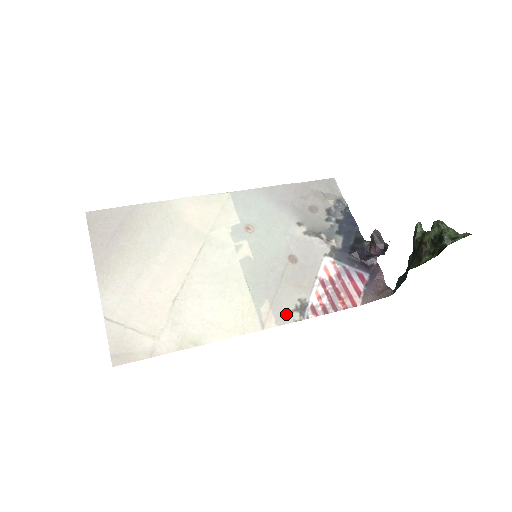
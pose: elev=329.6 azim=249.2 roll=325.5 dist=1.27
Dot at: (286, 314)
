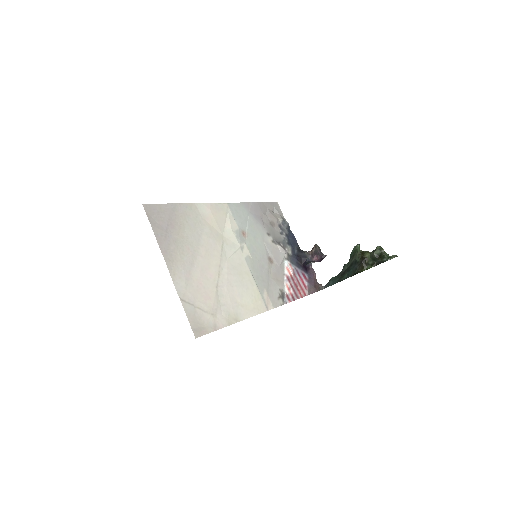
Dot at: (276, 300)
